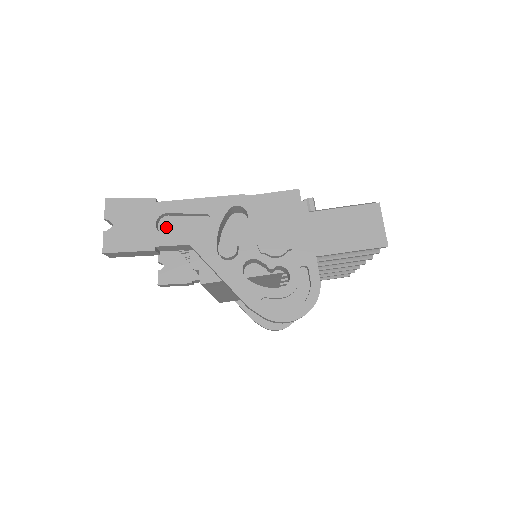
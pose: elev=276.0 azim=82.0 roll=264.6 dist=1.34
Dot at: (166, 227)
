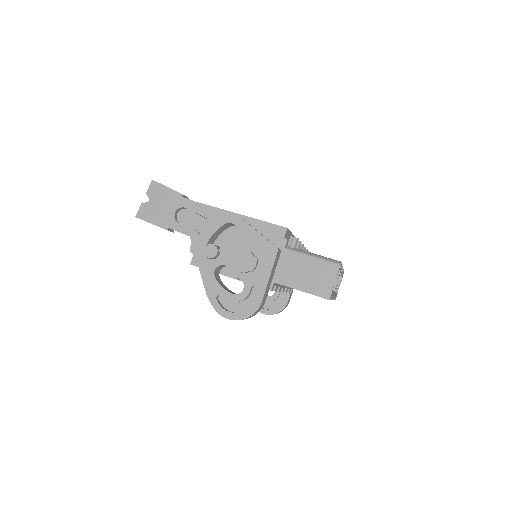
Dot at: (182, 216)
